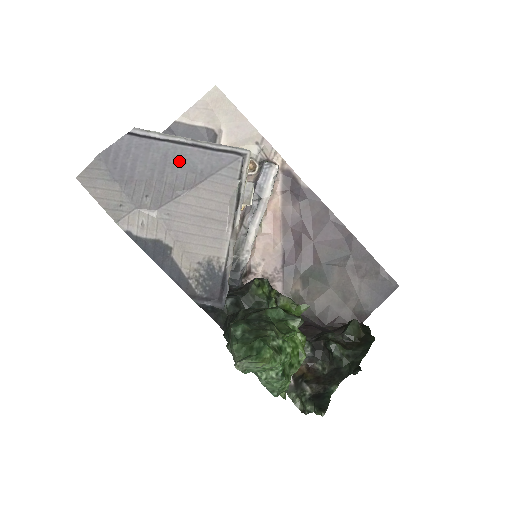
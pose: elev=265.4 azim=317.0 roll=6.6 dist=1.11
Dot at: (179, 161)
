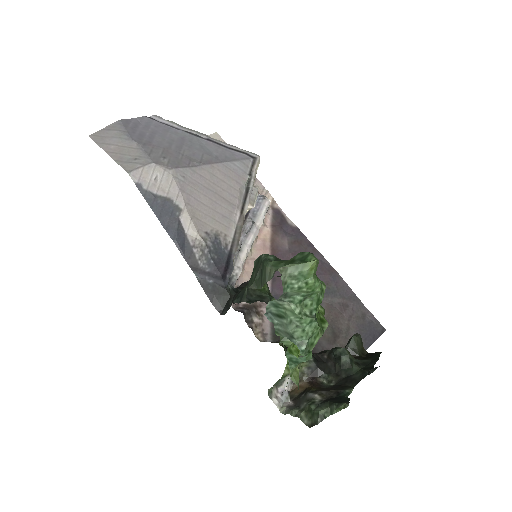
Dot at: (196, 145)
